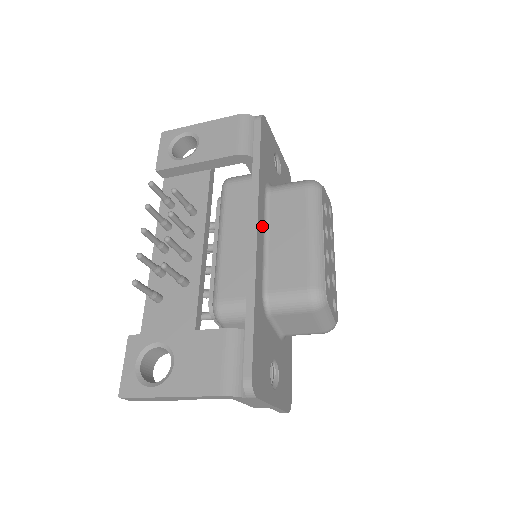
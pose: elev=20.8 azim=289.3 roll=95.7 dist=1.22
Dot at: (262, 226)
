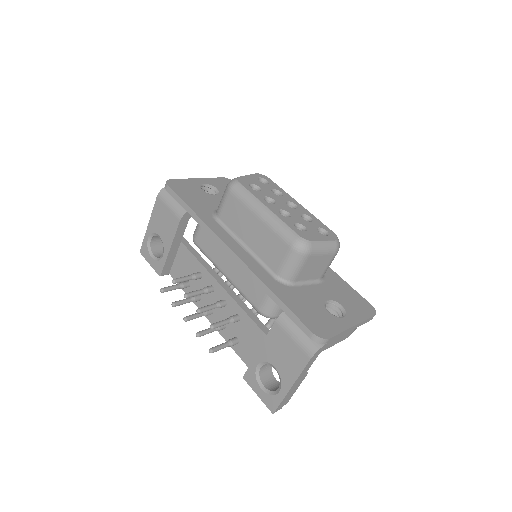
Dot at: (234, 243)
